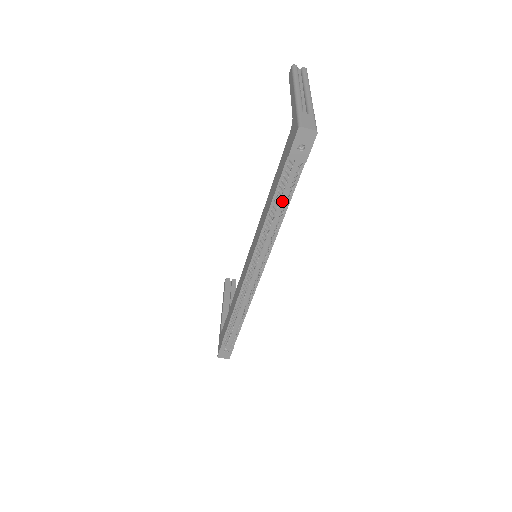
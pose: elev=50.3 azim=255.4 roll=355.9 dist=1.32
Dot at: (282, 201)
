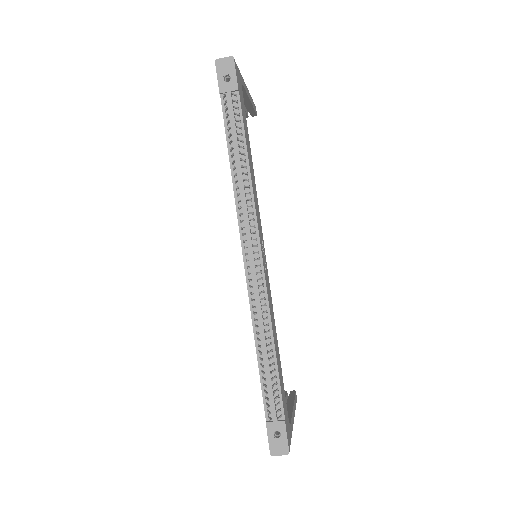
Dot at: (237, 145)
